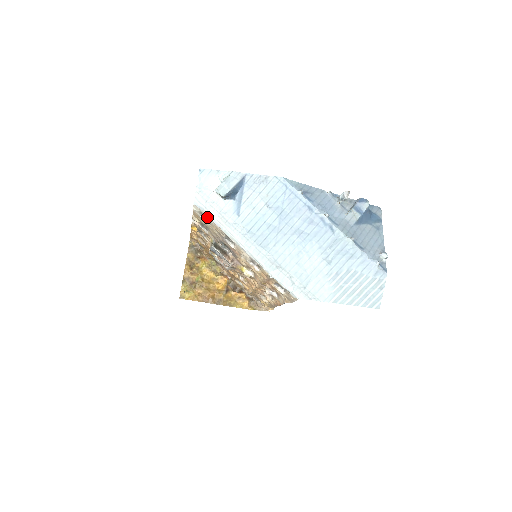
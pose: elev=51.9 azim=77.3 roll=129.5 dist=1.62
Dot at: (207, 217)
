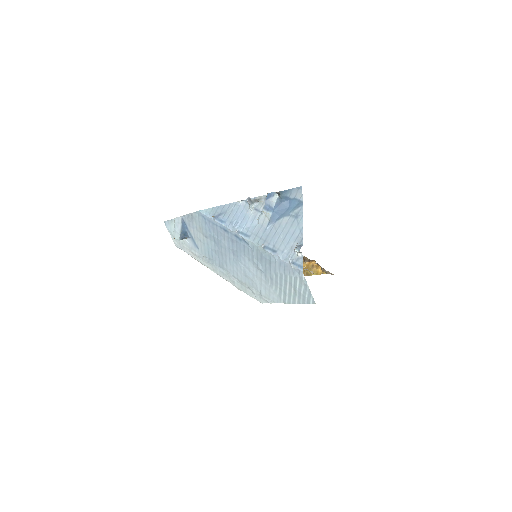
Dot at: occluded
